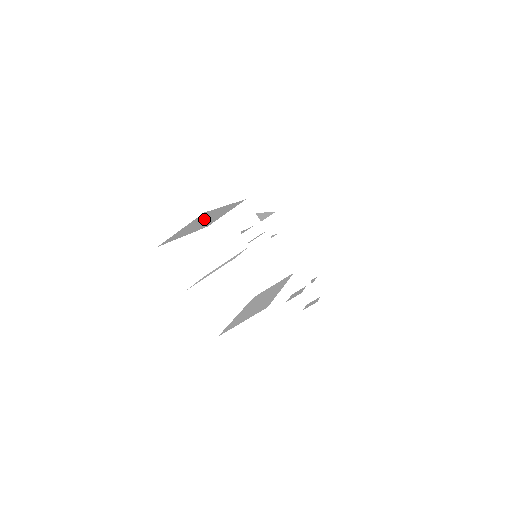
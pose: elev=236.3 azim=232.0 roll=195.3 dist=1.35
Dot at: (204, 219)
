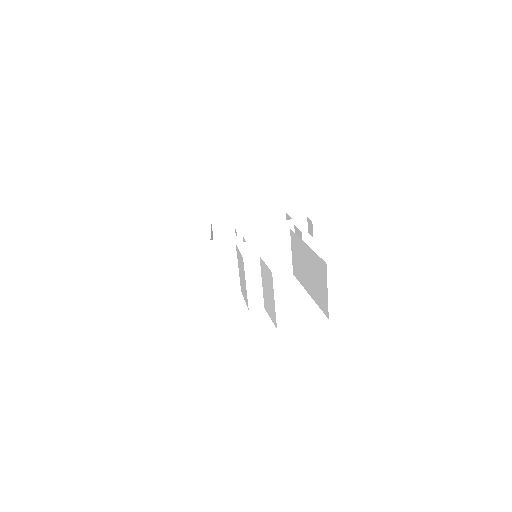
Dot at: occluded
